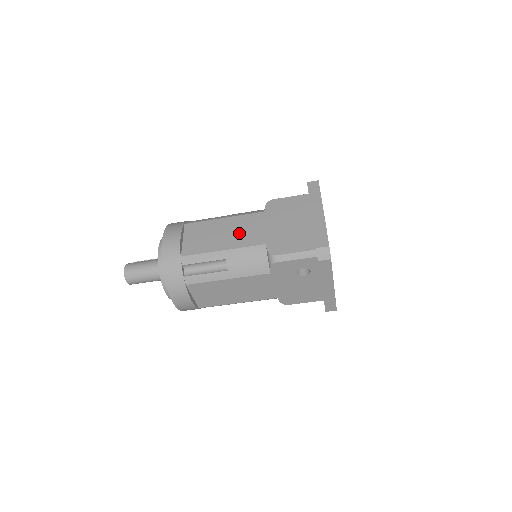
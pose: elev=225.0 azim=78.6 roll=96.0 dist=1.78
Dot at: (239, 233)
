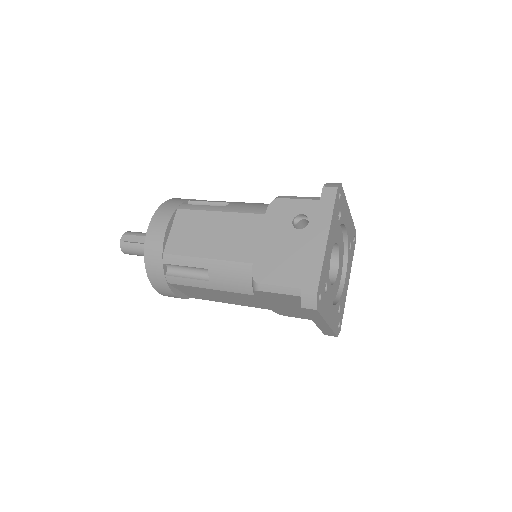
Dot at: (237, 300)
